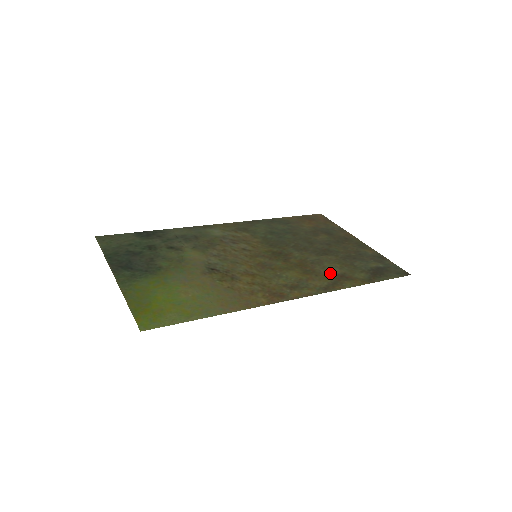
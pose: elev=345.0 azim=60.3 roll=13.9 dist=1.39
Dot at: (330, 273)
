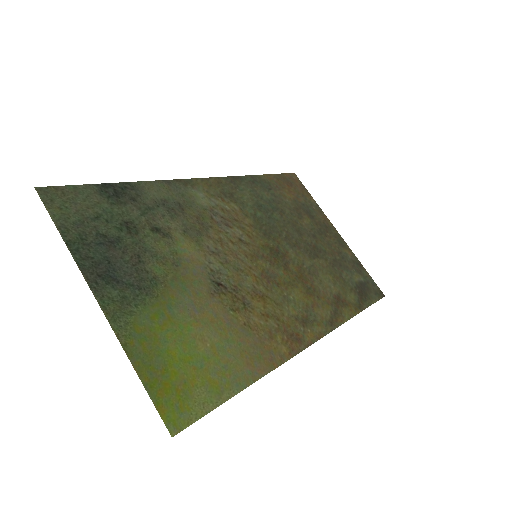
Dot at: (328, 293)
